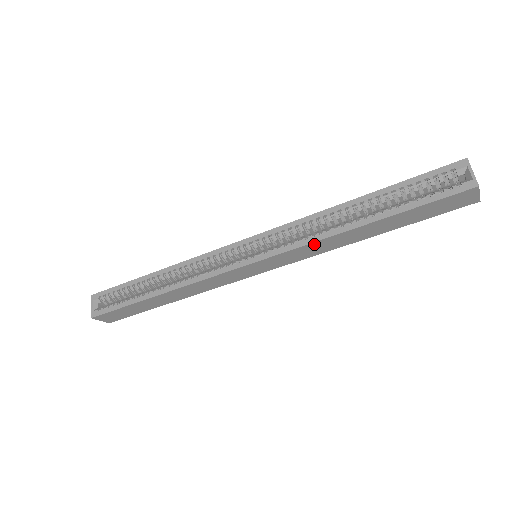
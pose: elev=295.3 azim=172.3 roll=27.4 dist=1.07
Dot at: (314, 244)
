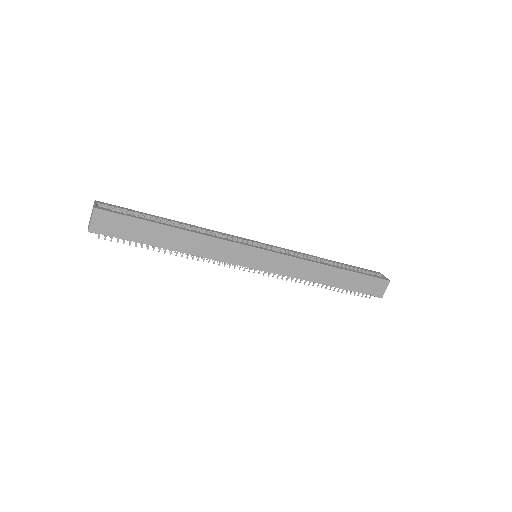
Dot at: (305, 263)
